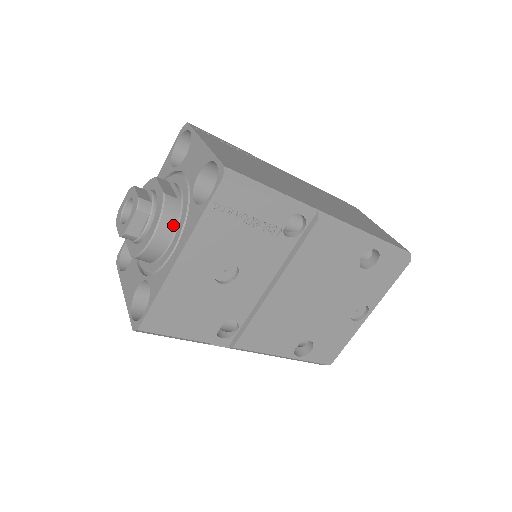
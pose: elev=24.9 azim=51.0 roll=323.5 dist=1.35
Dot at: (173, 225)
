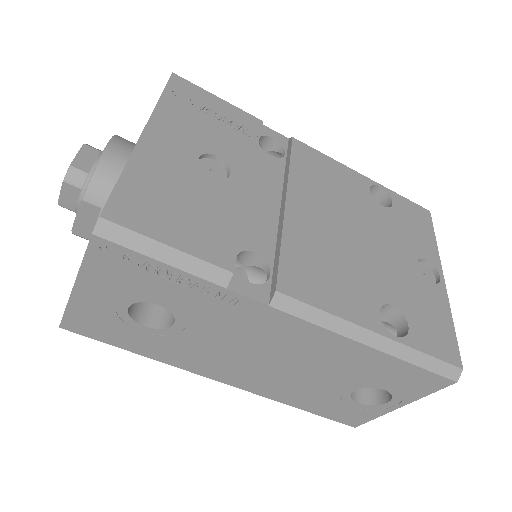
Dot at: (131, 145)
